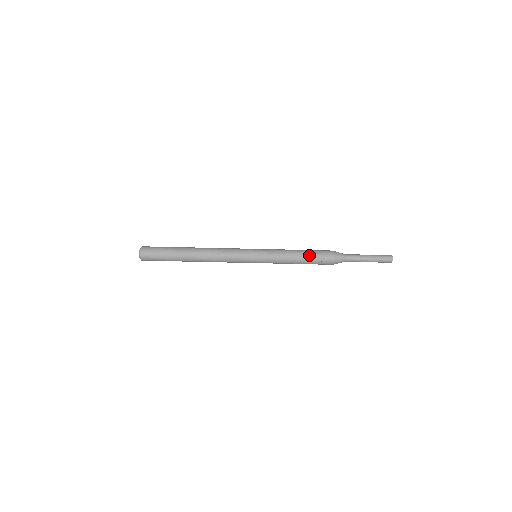
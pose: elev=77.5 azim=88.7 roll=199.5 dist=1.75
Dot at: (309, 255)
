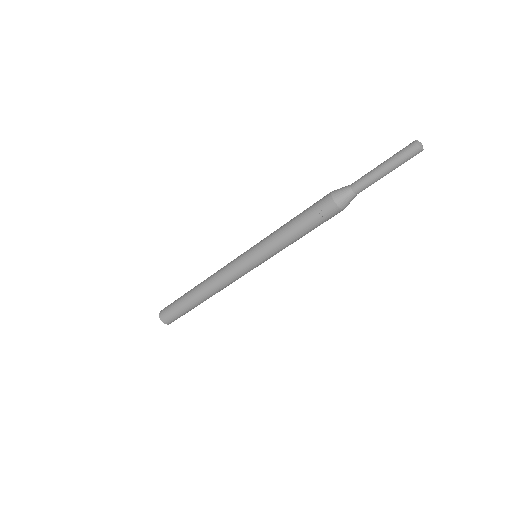
Dot at: (303, 216)
